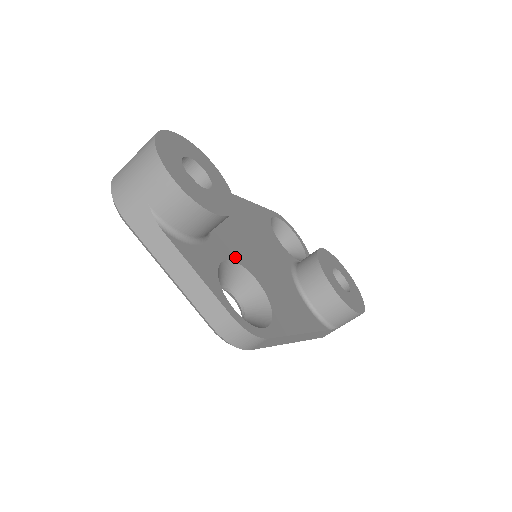
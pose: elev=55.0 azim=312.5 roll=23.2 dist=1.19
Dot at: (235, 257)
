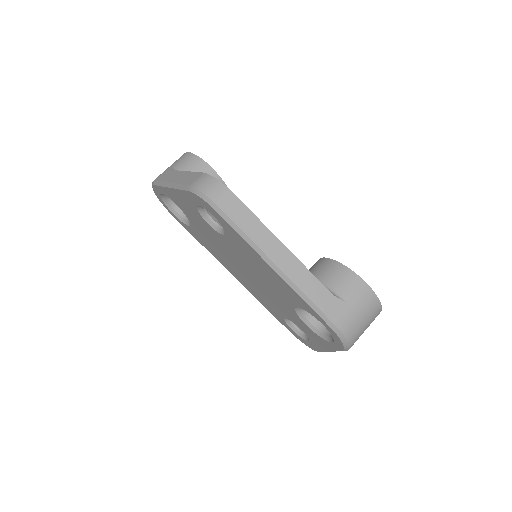
Dot at: occluded
